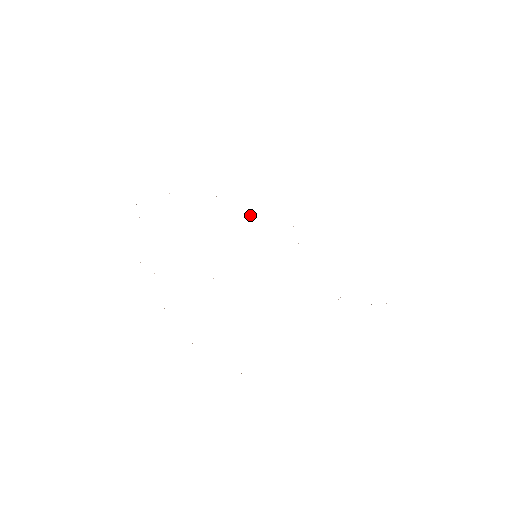
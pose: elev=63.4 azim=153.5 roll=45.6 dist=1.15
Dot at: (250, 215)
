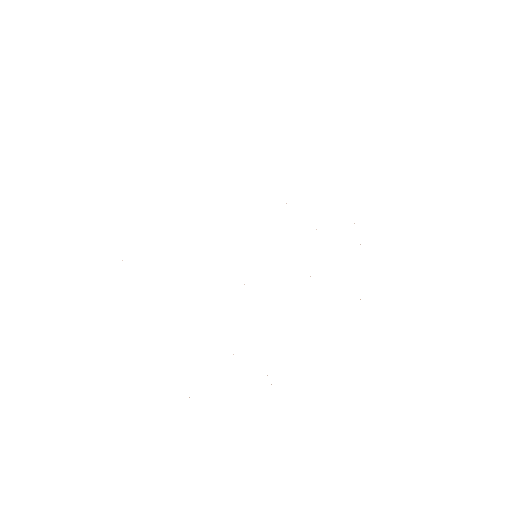
Dot at: occluded
